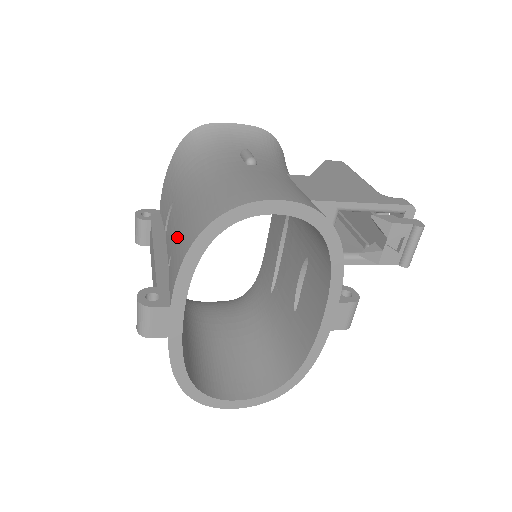
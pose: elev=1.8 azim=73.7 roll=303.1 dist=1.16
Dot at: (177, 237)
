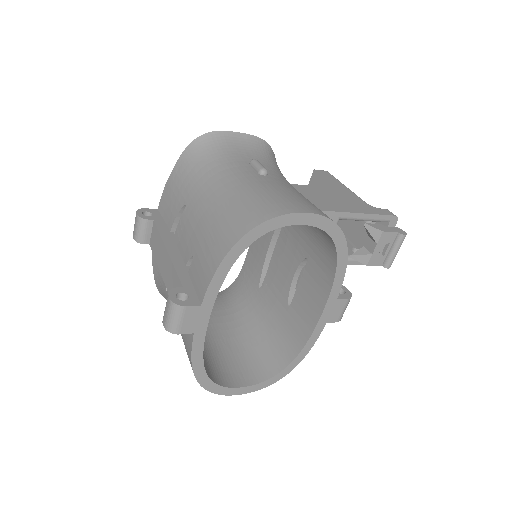
Dot at: (202, 241)
